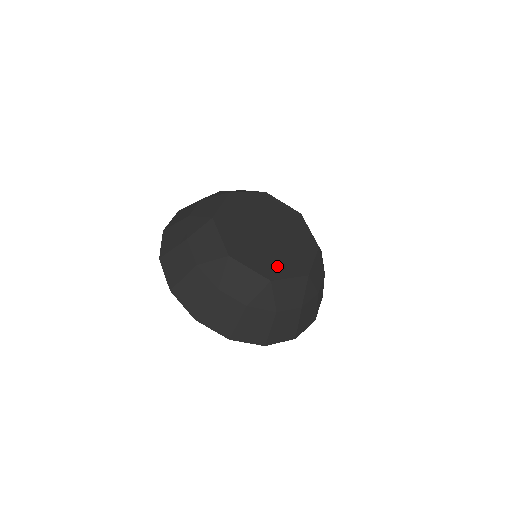
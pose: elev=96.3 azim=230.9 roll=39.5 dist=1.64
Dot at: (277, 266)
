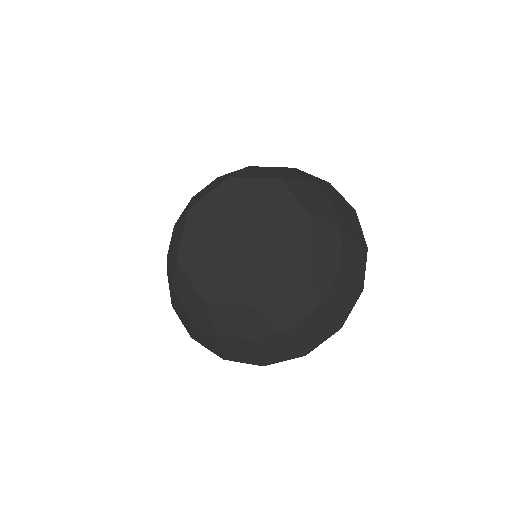
Dot at: (223, 285)
